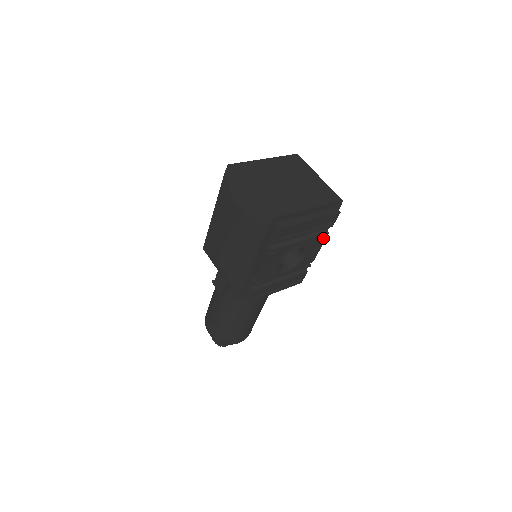
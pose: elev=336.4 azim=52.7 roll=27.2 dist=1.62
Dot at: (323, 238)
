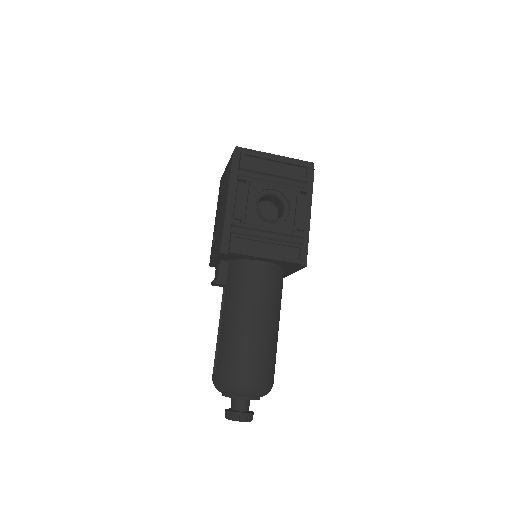
Dot at: (304, 196)
